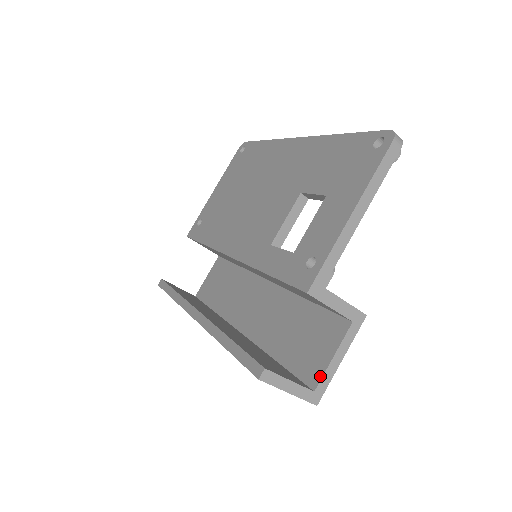
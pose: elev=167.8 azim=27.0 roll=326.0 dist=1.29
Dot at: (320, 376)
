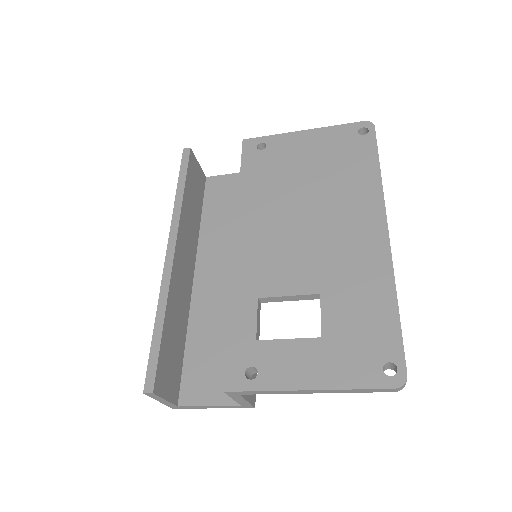
Dot at: (190, 404)
